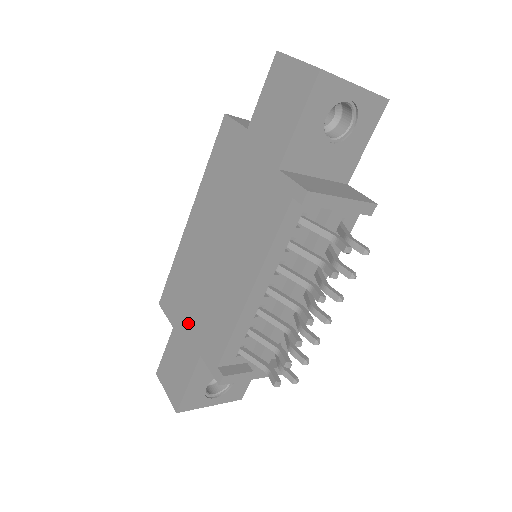
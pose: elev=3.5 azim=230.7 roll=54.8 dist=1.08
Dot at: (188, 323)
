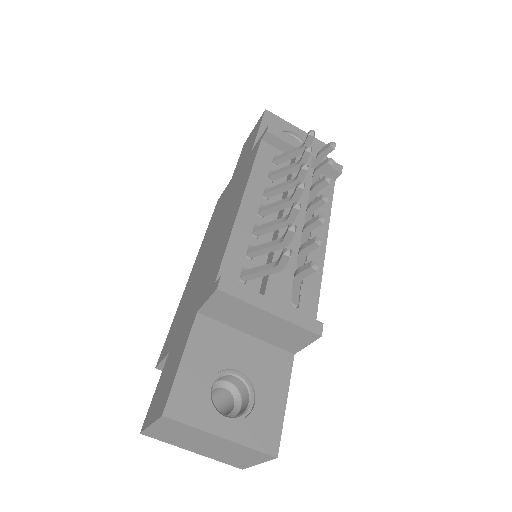
Dot at: (185, 318)
